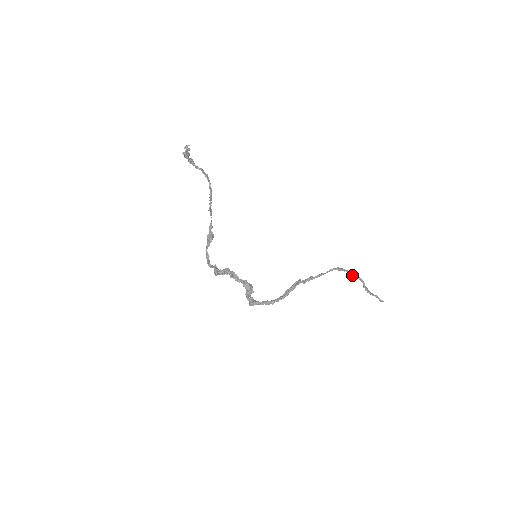
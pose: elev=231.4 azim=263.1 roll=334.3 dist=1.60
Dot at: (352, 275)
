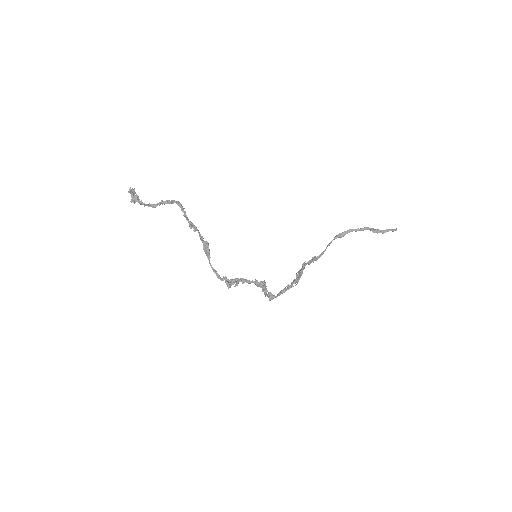
Dot at: (356, 231)
